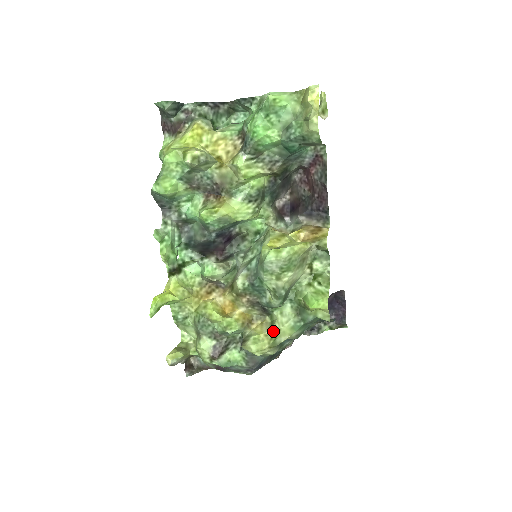
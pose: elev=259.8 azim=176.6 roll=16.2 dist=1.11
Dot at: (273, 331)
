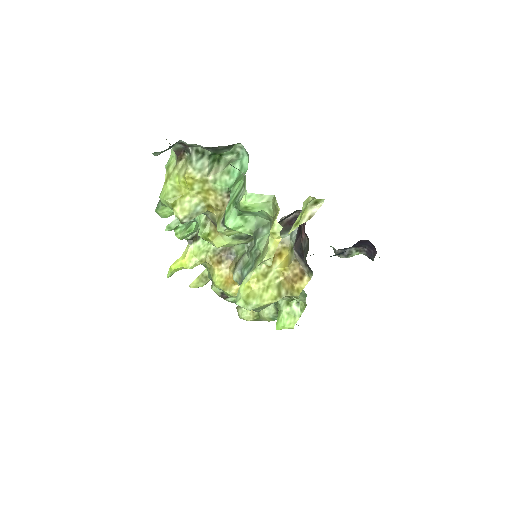
Dot at: (258, 312)
